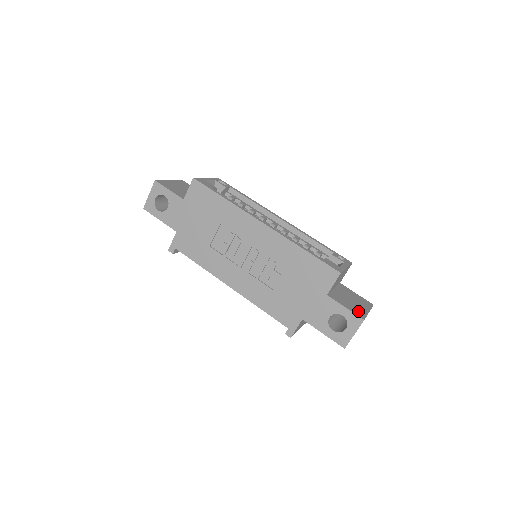
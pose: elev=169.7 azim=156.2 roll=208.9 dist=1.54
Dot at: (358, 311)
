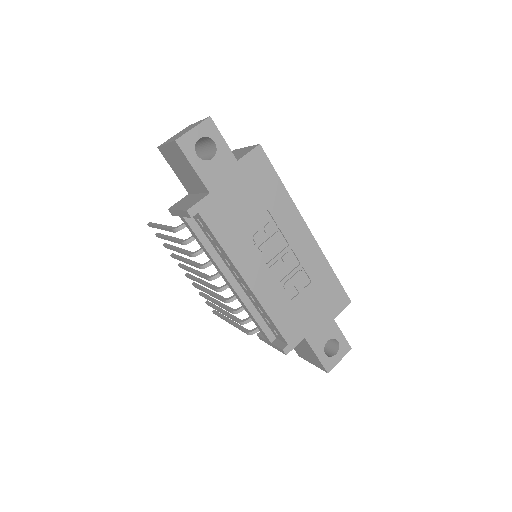
Dot at: occluded
